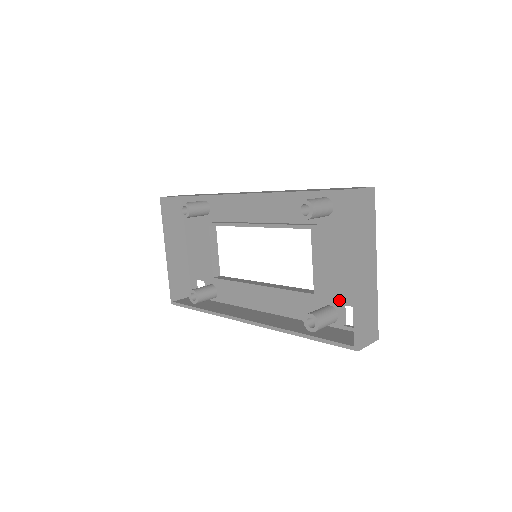
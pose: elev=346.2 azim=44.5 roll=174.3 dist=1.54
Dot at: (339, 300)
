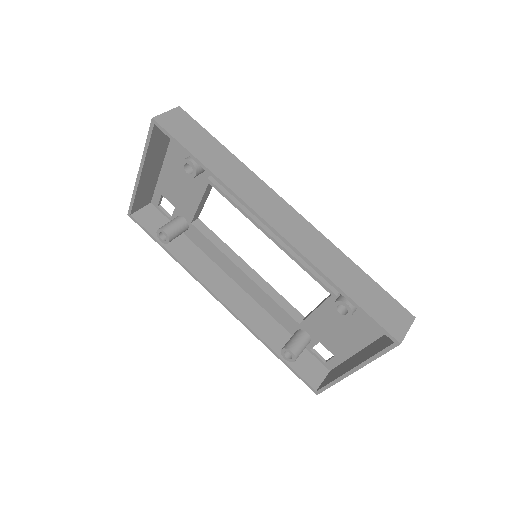
Dot at: (318, 338)
